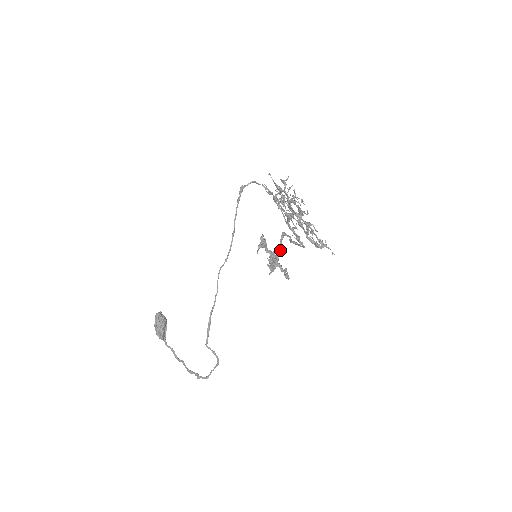
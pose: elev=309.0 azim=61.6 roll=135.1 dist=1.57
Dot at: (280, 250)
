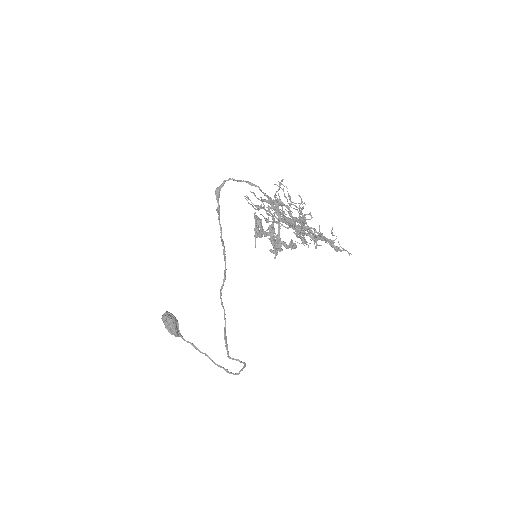
Dot at: occluded
